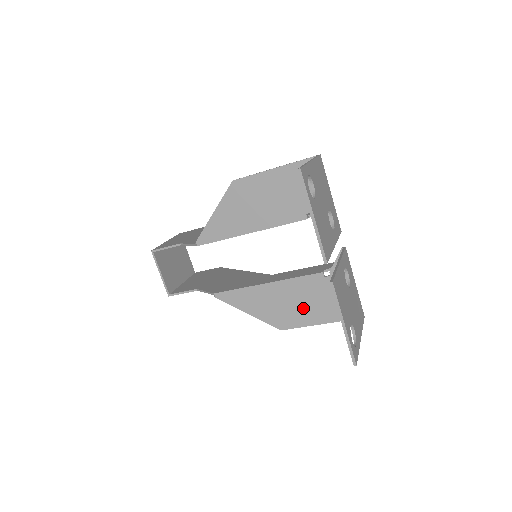
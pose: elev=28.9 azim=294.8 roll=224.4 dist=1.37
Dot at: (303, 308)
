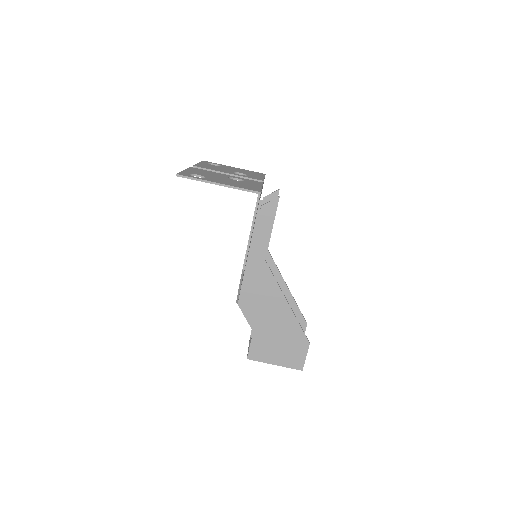
Dot at: occluded
